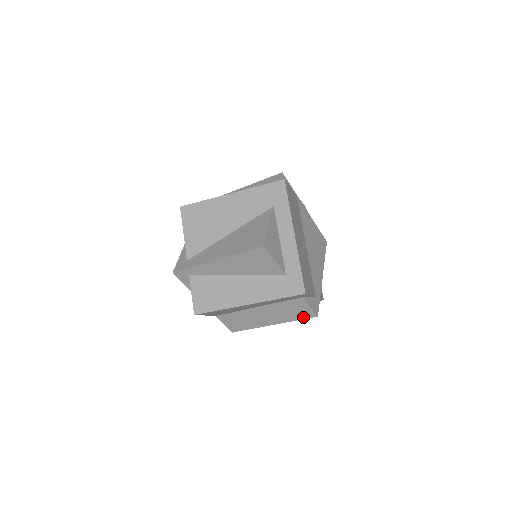
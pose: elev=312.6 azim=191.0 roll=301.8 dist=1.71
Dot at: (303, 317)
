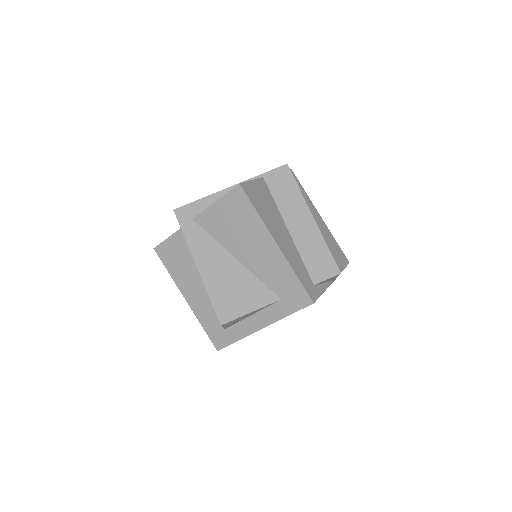
Dot at: occluded
